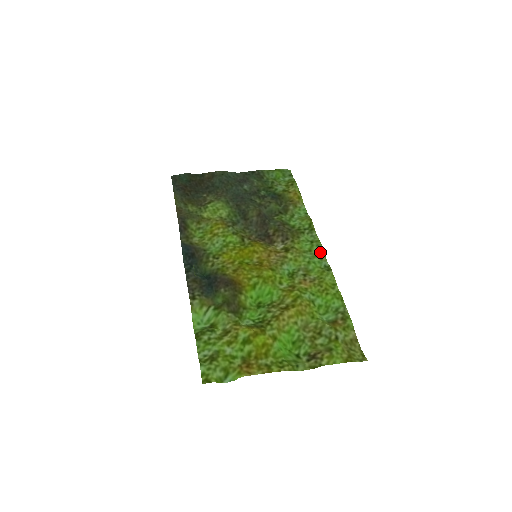
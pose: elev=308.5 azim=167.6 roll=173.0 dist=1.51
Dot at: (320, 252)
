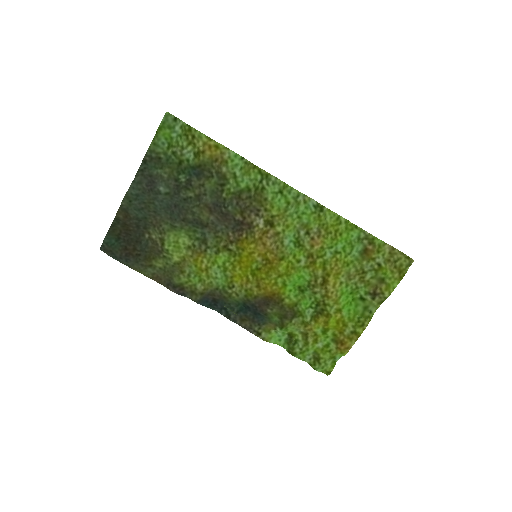
Dot at: (298, 196)
